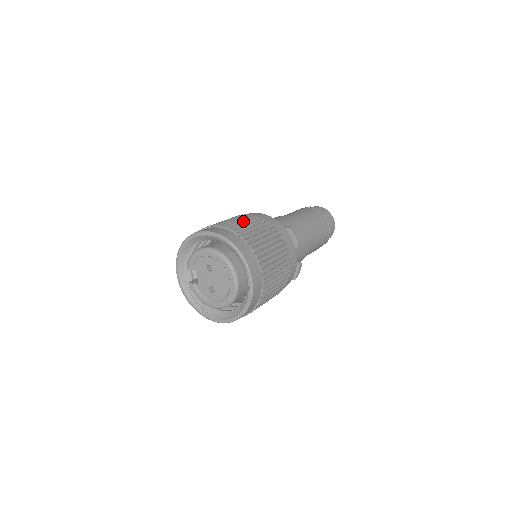
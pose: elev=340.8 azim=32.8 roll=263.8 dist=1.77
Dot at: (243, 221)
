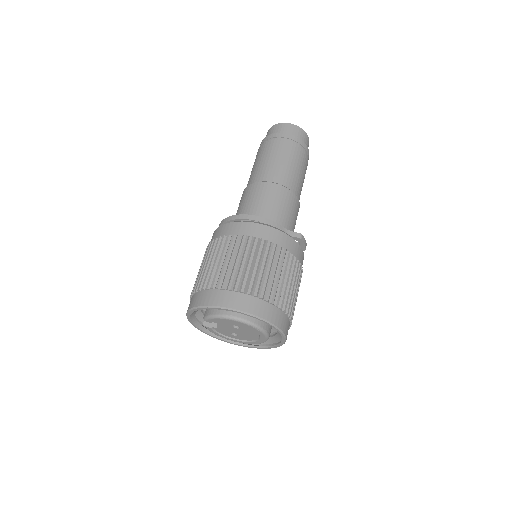
Dot at: (265, 265)
